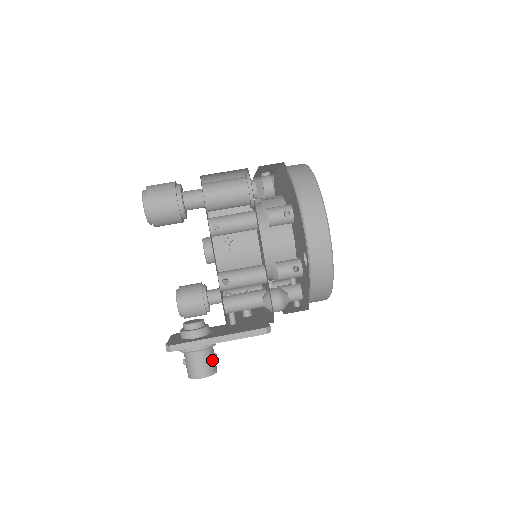
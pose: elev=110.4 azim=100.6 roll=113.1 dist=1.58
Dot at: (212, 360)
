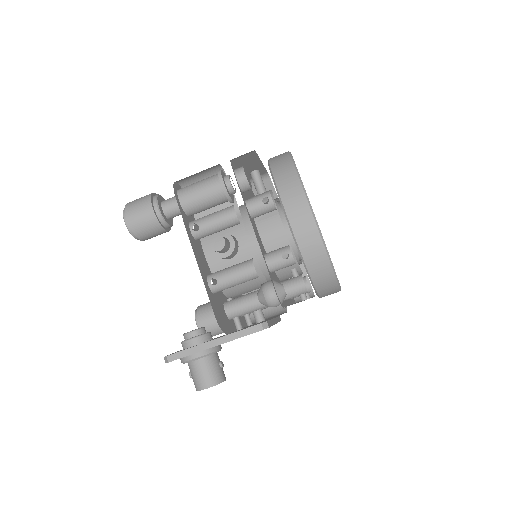
Dot at: (216, 368)
